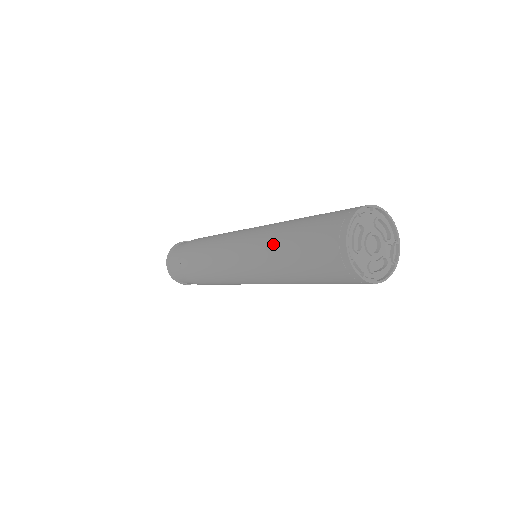
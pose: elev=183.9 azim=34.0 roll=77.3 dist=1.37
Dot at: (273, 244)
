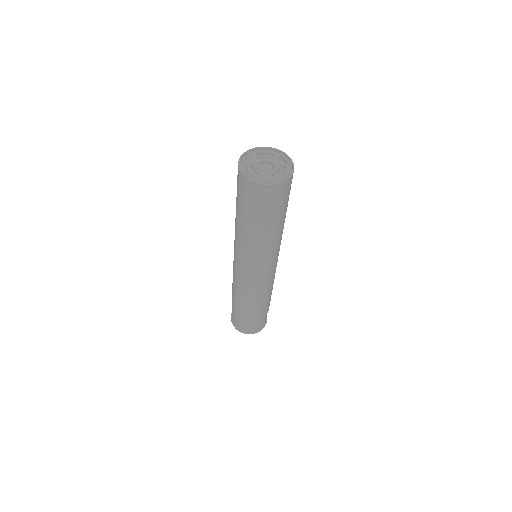
Dot at: (239, 231)
